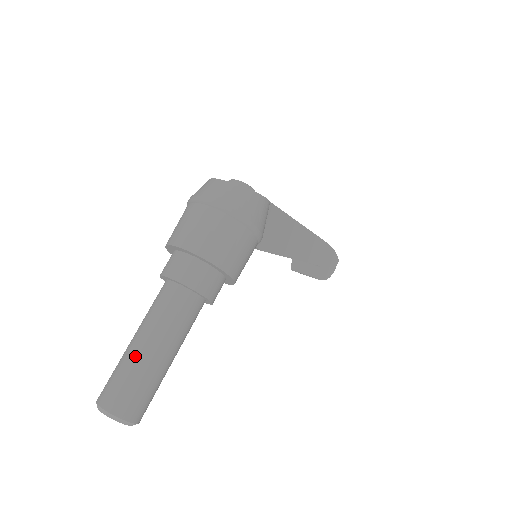
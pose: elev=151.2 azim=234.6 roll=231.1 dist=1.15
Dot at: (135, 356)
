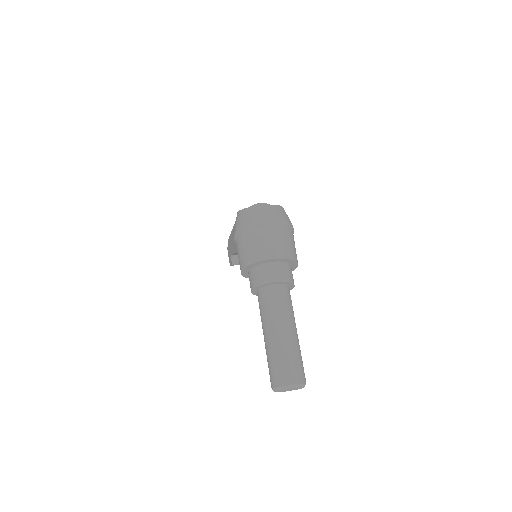
Dot at: (288, 342)
